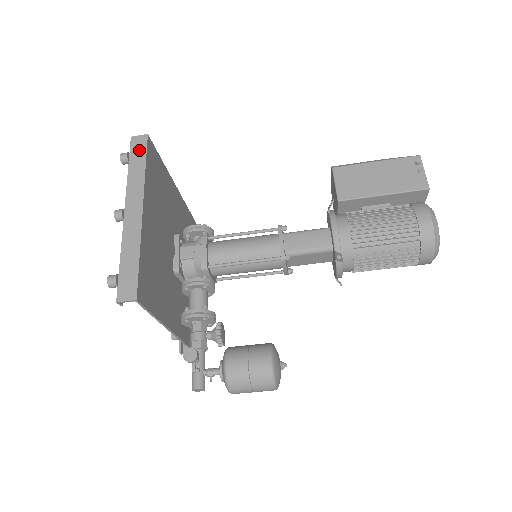
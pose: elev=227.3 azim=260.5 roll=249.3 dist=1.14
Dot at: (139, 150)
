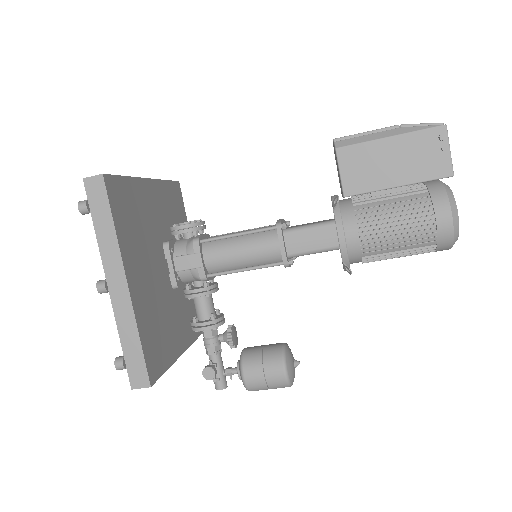
Dot at: (99, 200)
